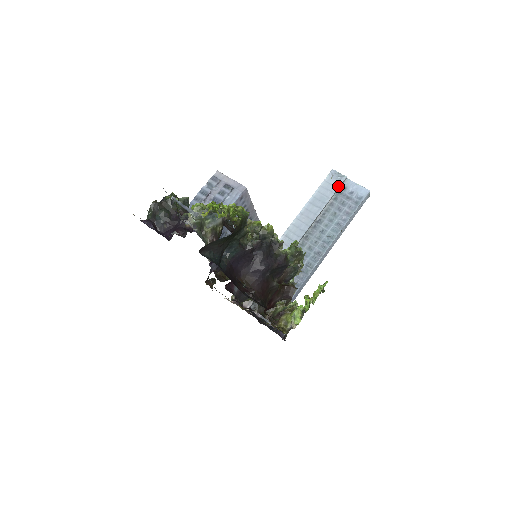
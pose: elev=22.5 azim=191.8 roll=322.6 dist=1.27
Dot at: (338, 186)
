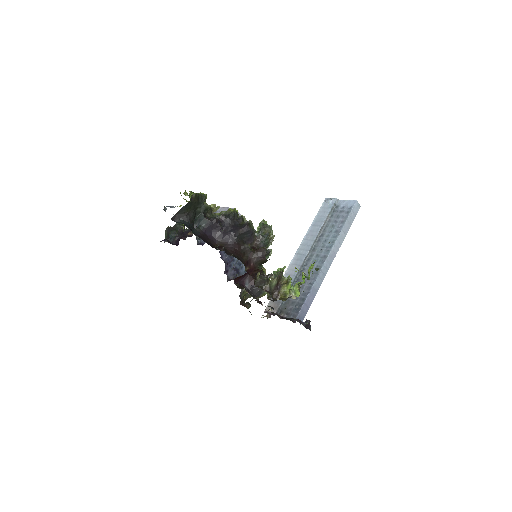
Dot at: (331, 207)
